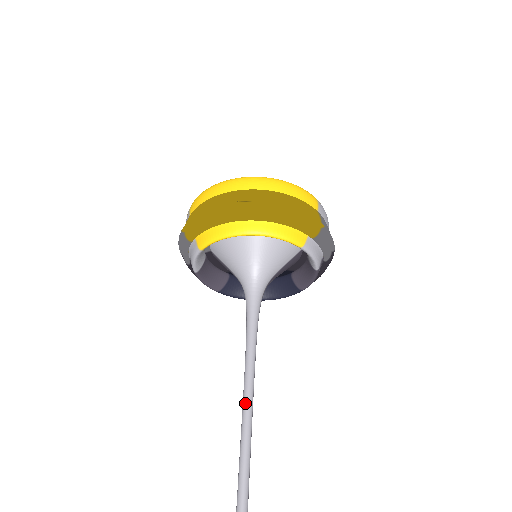
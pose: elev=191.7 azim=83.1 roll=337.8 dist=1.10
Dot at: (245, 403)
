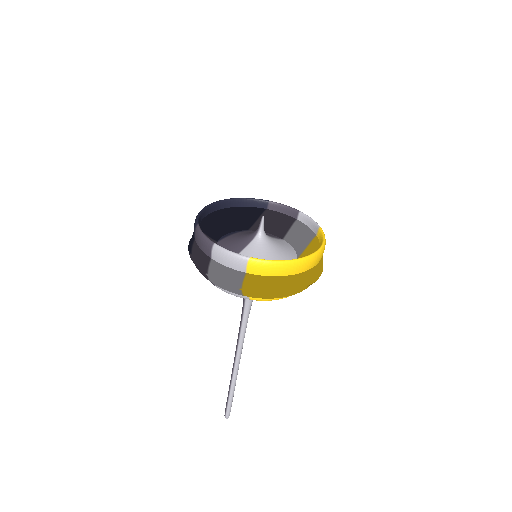
Dot at: (241, 351)
